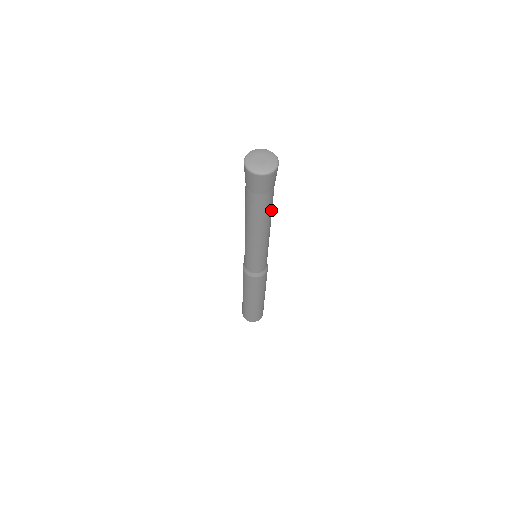
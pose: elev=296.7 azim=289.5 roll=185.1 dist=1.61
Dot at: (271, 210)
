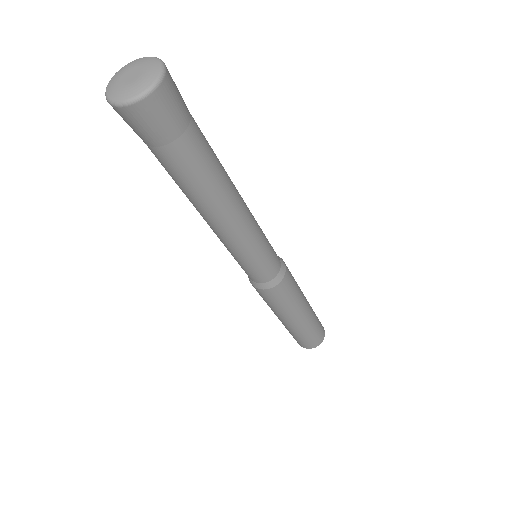
Dot at: (216, 174)
